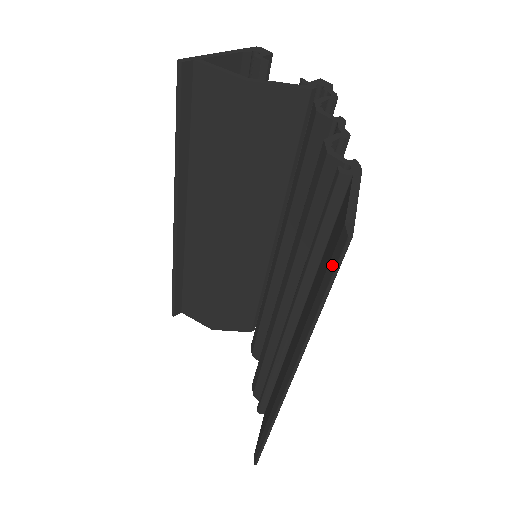
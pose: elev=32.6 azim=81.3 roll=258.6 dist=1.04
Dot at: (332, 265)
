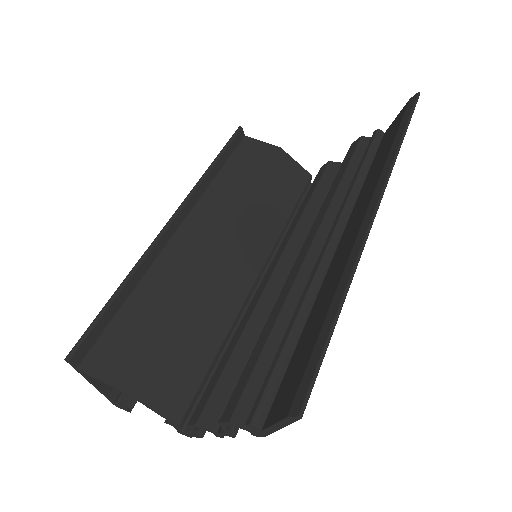
Dot at: (408, 110)
